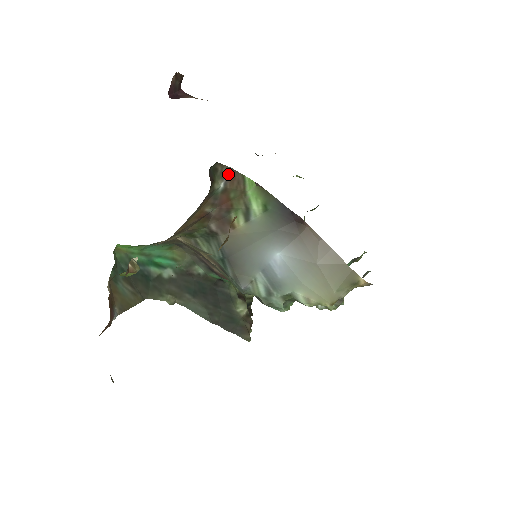
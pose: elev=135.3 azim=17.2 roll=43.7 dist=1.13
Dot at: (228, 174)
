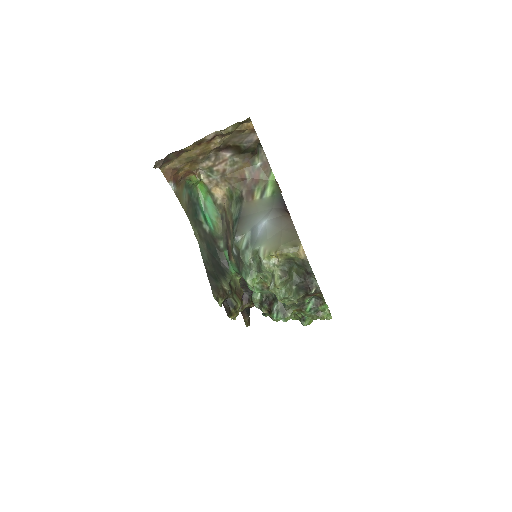
Dot at: (265, 162)
